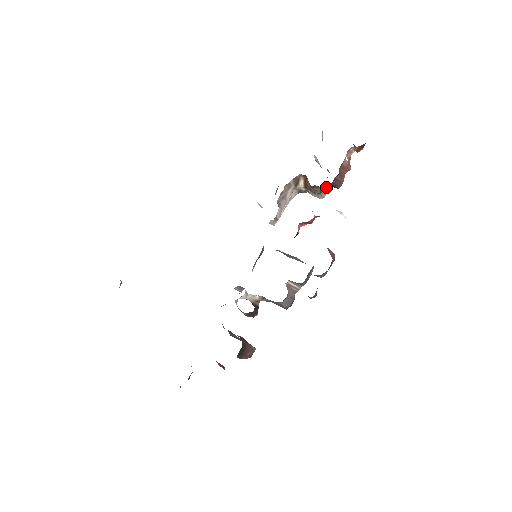
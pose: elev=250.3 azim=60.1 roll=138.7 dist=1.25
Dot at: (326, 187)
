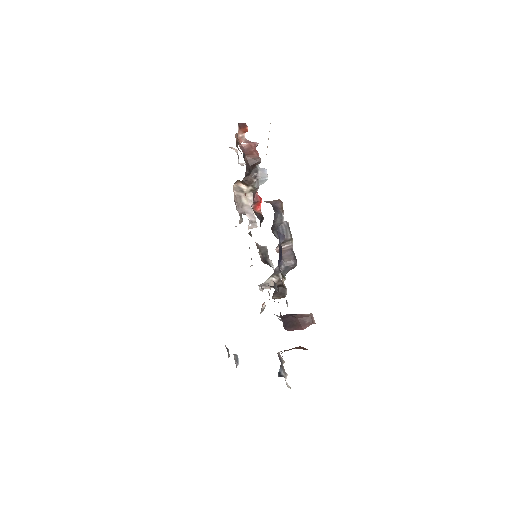
Dot at: (256, 170)
